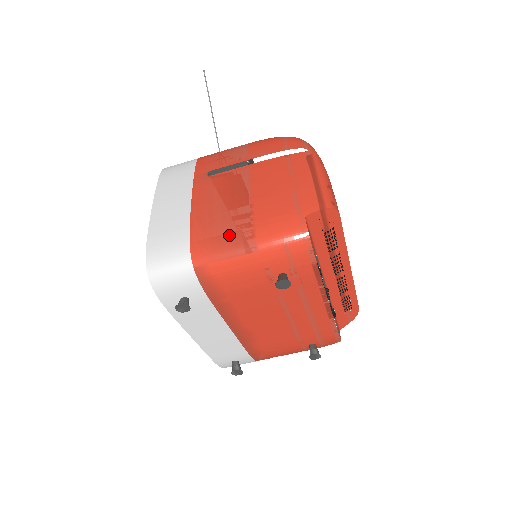
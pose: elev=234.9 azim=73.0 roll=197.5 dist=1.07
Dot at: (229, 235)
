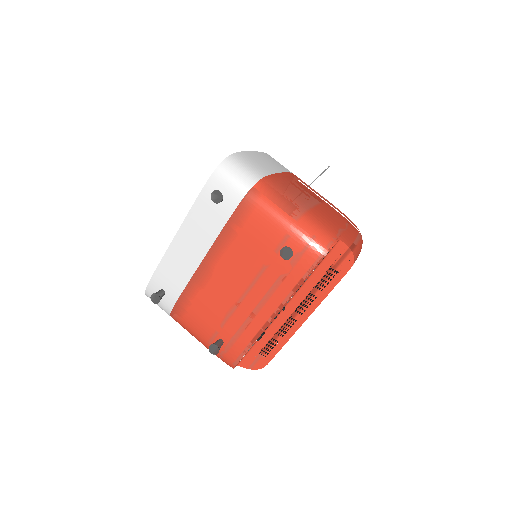
Dot at: (290, 198)
